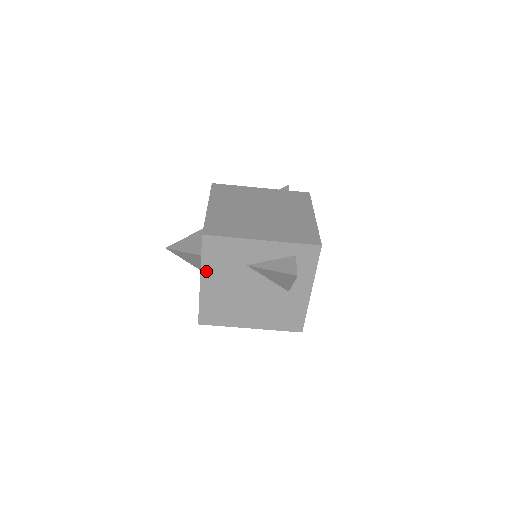
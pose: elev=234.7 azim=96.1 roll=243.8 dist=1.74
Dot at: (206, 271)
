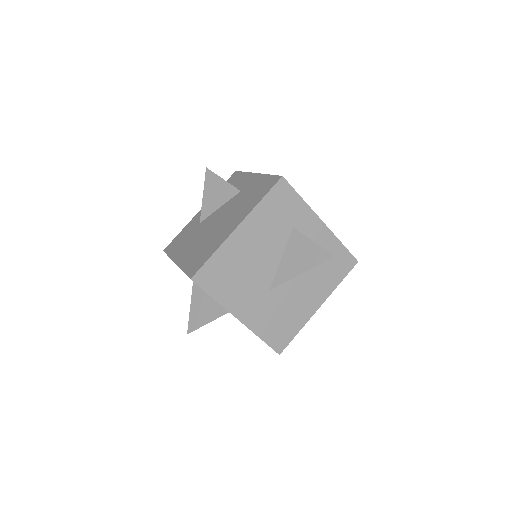
Dot at: (176, 256)
